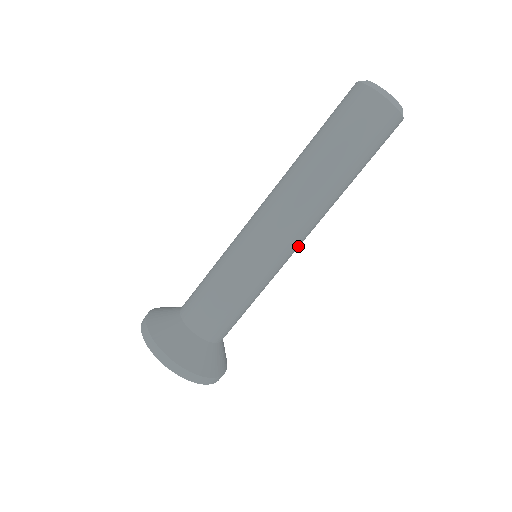
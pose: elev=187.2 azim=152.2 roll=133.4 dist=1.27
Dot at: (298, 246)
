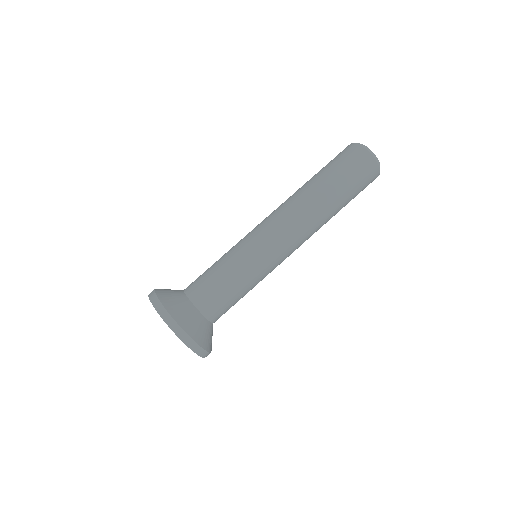
Dot at: occluded
